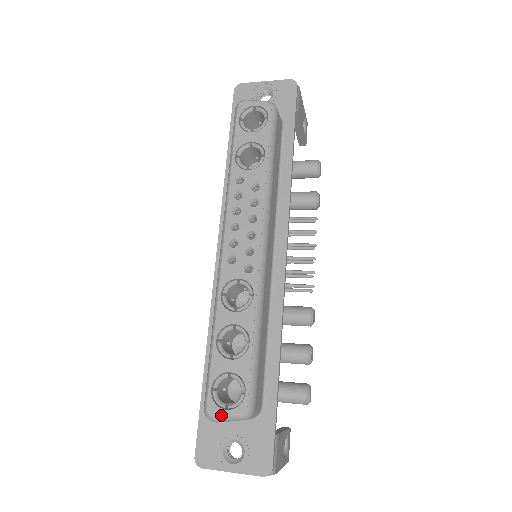
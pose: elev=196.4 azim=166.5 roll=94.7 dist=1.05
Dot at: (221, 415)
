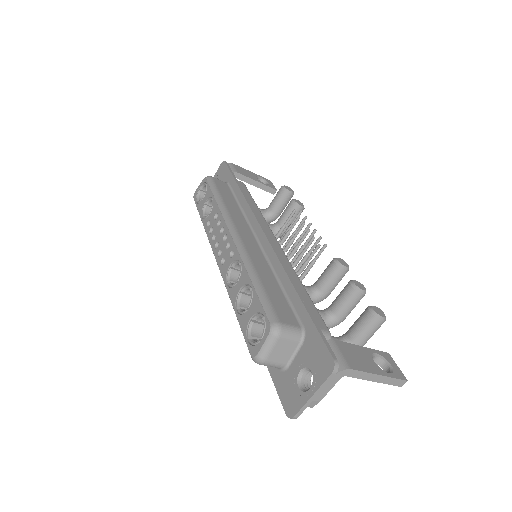
Dot at: (259, 348)
